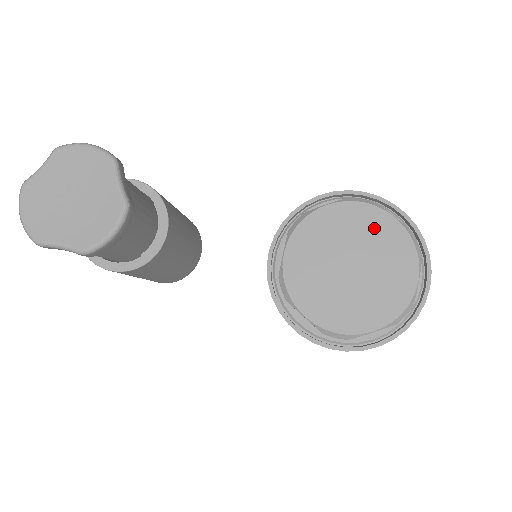
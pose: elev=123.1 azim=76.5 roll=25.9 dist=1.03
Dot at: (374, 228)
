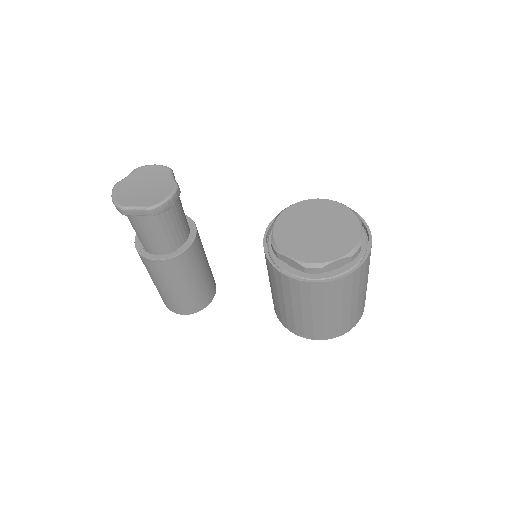
Dot at: (328, 209)
